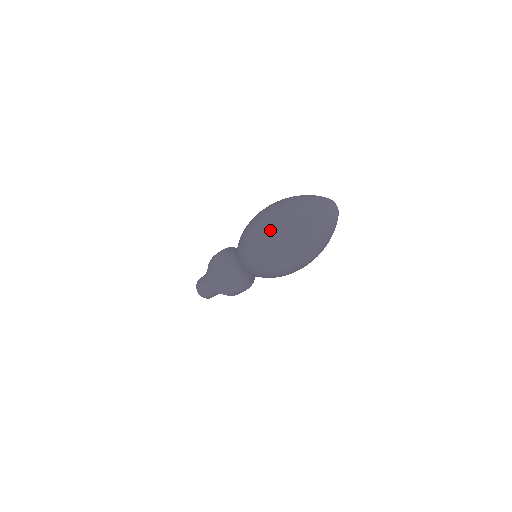
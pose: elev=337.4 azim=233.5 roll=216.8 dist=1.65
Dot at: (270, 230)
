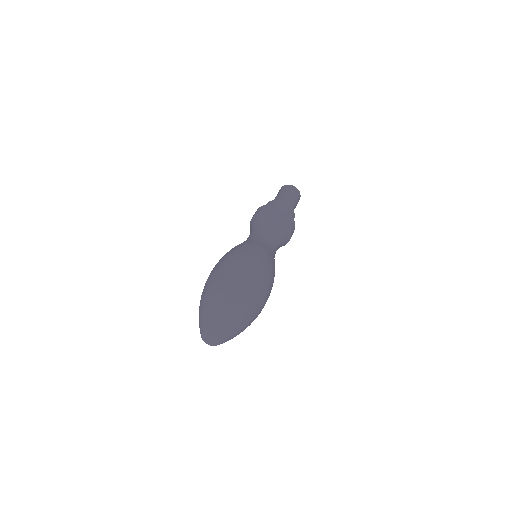
Dot at: occluded
